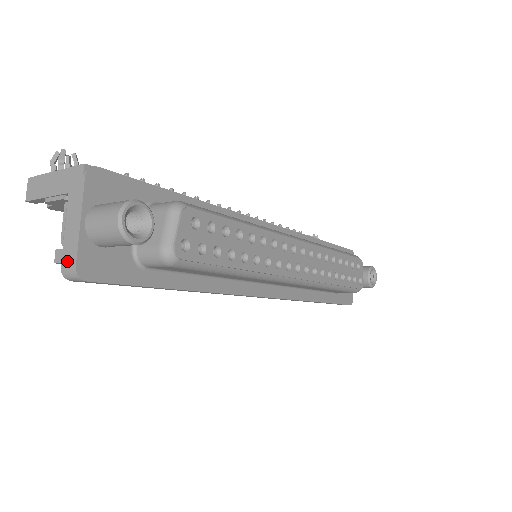
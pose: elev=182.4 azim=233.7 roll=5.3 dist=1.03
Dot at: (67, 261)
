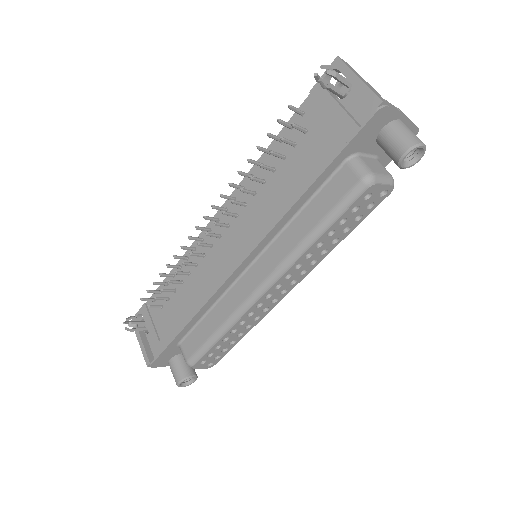
Dot at: occluded
